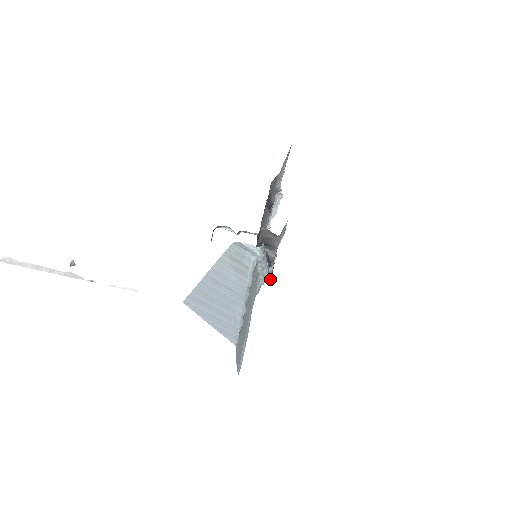
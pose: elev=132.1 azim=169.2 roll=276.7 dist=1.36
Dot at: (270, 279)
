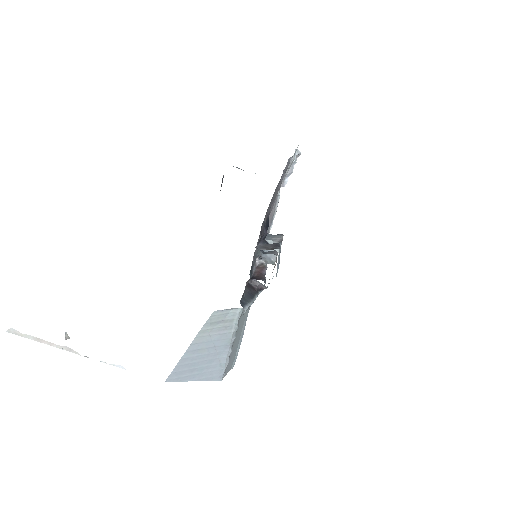
Dot at: occluded
